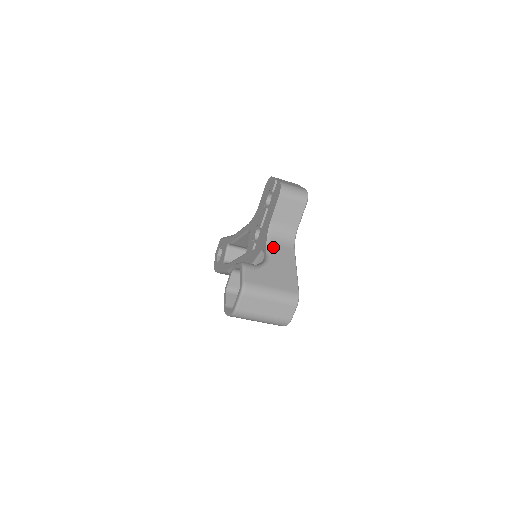
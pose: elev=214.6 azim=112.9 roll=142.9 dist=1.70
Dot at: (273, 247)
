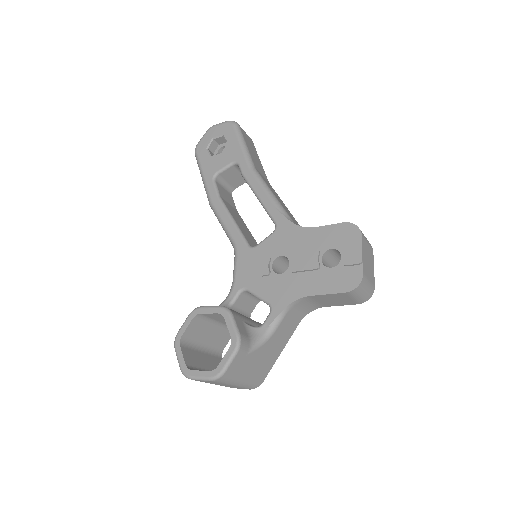
Dot at: (284, 320)
